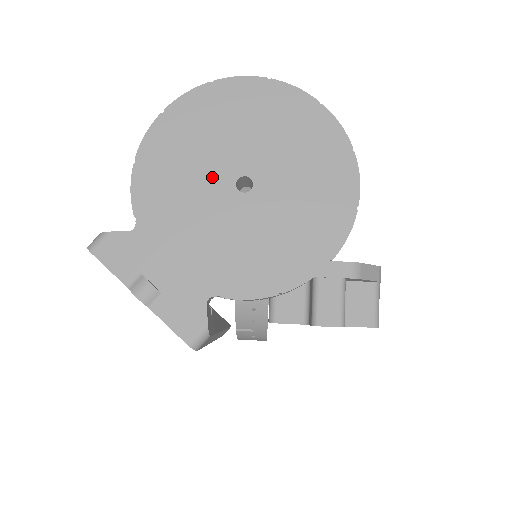
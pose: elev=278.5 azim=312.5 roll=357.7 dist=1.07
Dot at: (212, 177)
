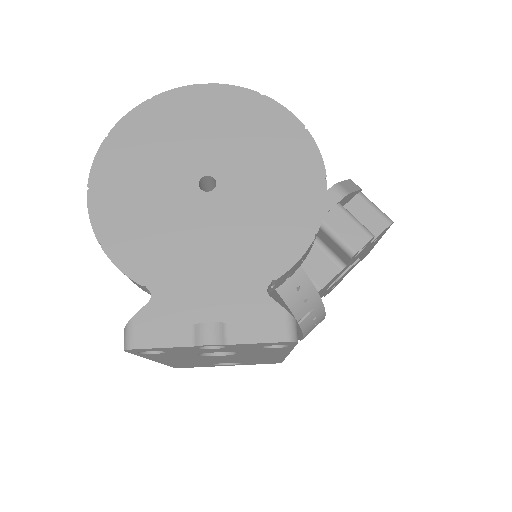
Dot at: (177, 201)
